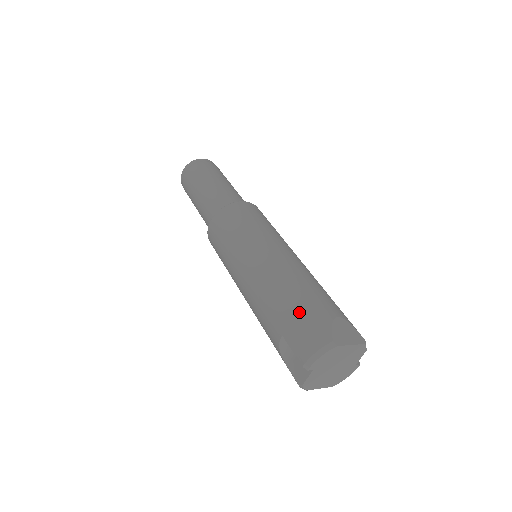
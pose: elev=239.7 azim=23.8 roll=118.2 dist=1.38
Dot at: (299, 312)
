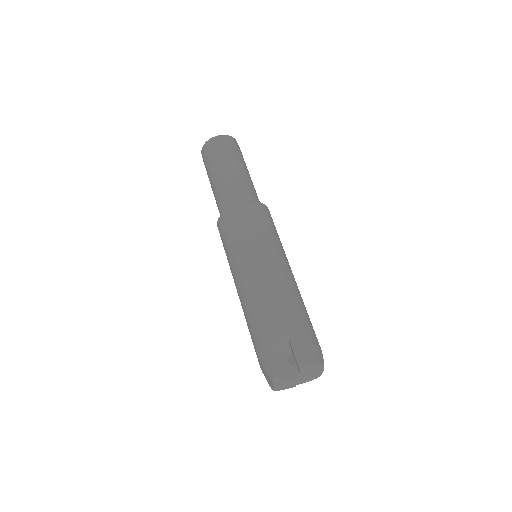
Dot at: (307, 328)
